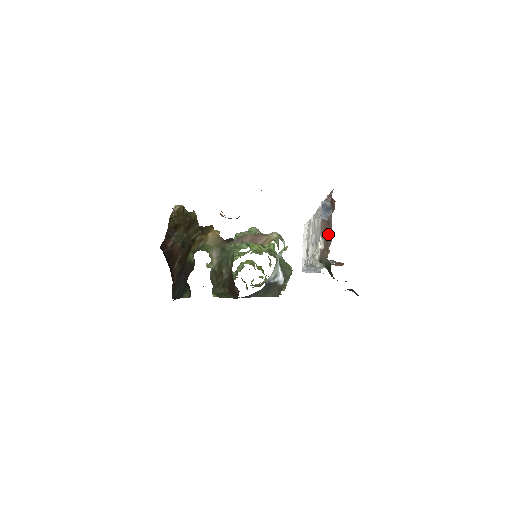
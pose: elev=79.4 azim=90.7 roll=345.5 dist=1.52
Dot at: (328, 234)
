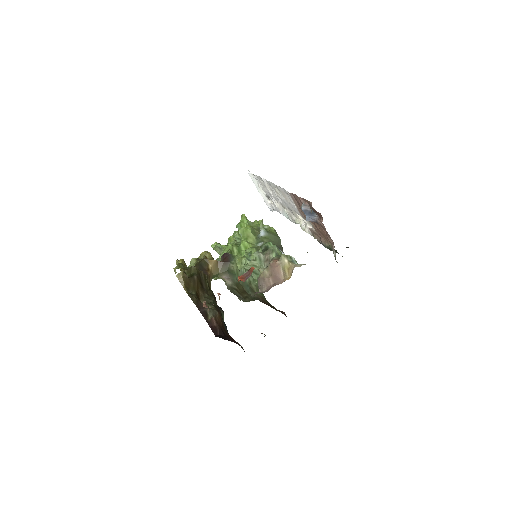
Dot at: (321, 230)
